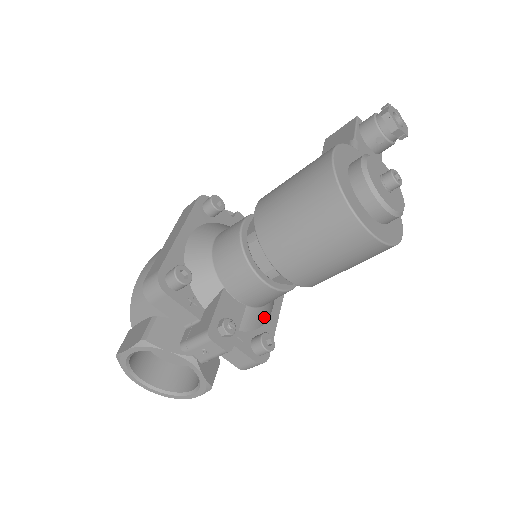
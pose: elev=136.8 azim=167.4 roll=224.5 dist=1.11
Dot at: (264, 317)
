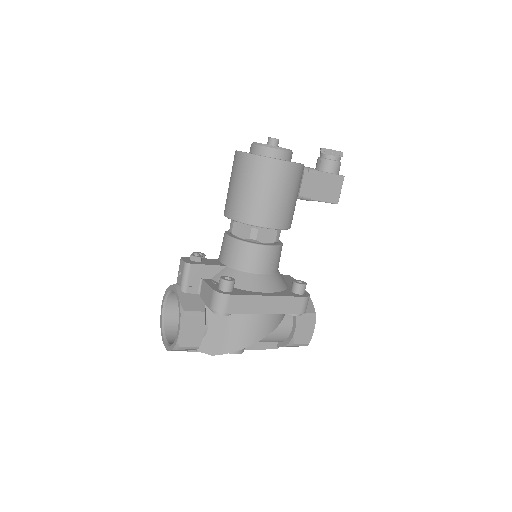
Dot at: (245, 284)
